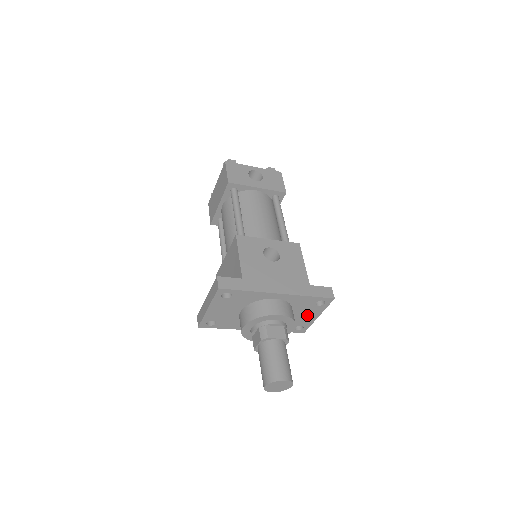
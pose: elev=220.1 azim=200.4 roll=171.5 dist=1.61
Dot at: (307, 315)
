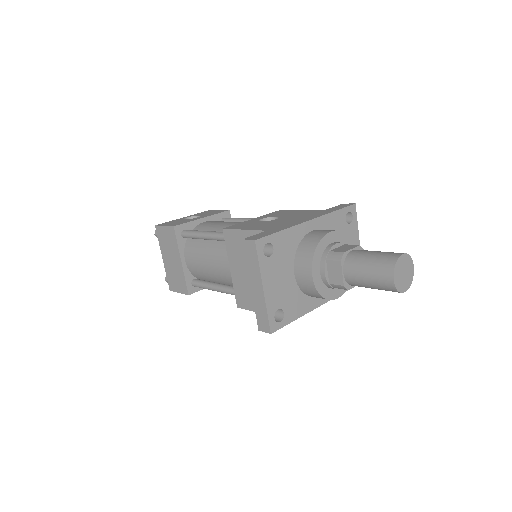
Dot at: occluded
